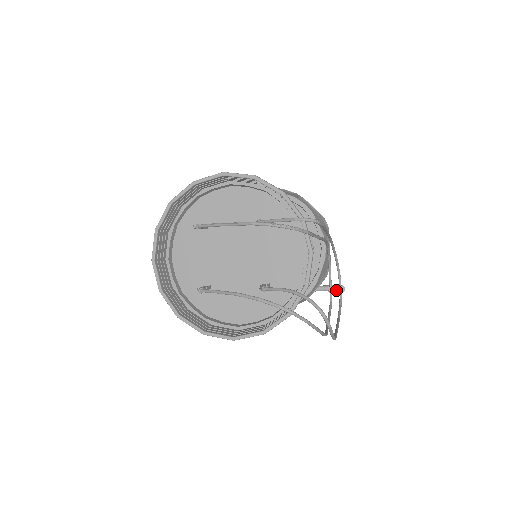
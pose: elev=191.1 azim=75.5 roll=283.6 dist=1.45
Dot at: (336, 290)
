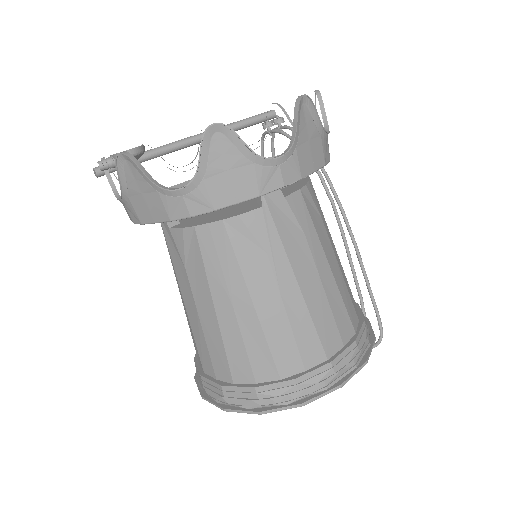
Dot at: (270, 118)
